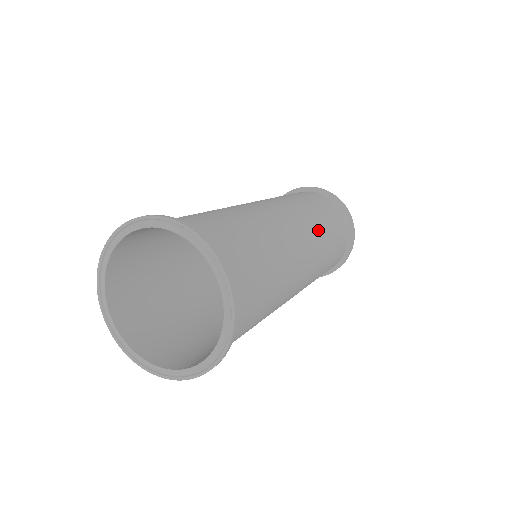
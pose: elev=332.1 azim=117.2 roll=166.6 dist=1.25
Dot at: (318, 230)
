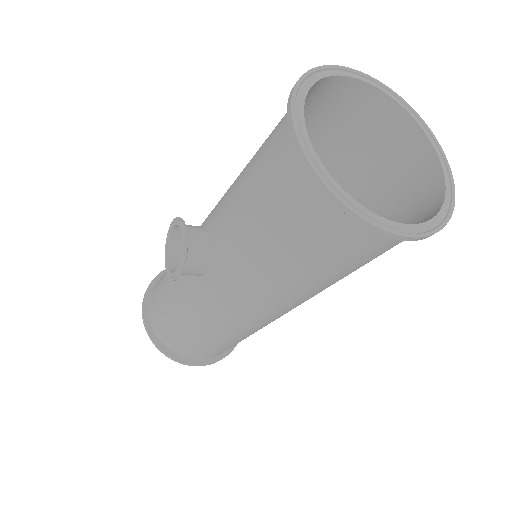
Dot at: occluded
